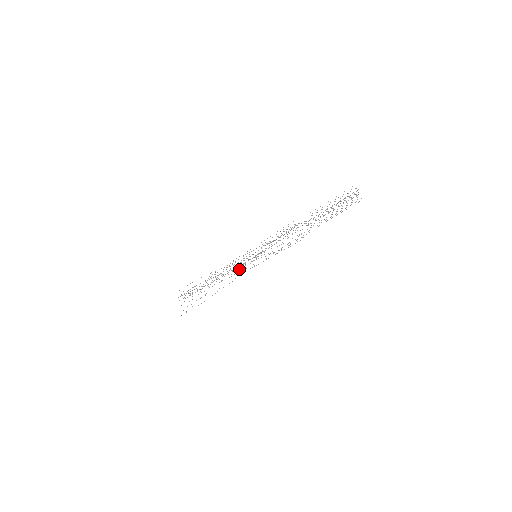
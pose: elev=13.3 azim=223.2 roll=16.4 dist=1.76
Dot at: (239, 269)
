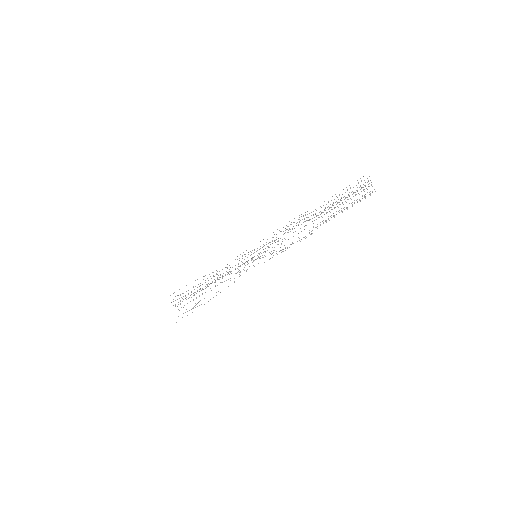
Dot at: (238, 271)
